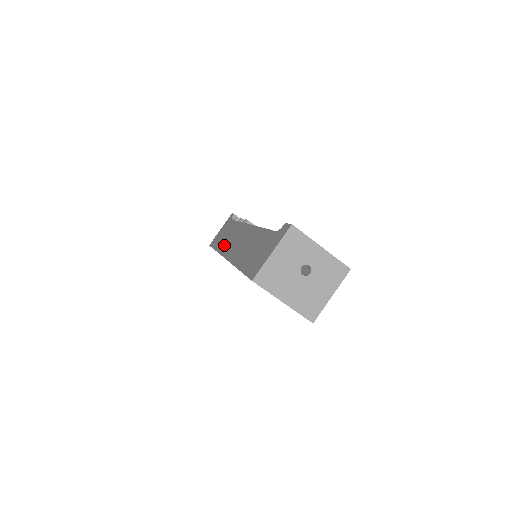
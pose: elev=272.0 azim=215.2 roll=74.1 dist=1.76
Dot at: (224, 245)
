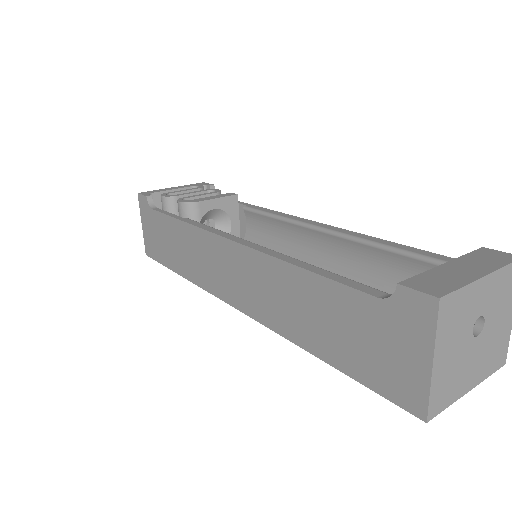
Dot at: (197, 272)
